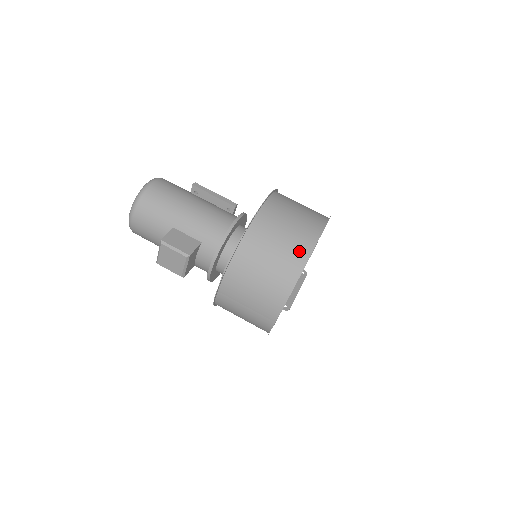
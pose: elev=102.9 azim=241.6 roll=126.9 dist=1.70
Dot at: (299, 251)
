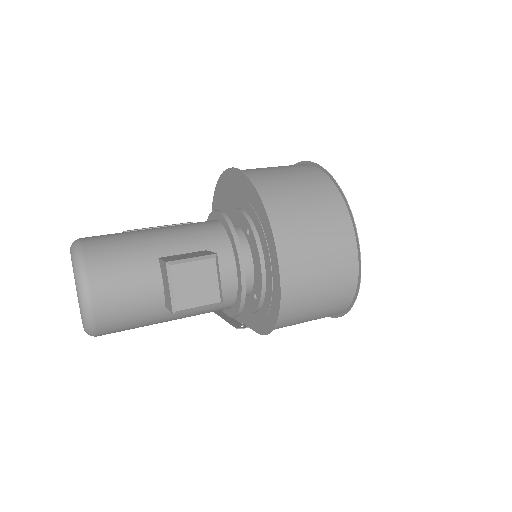
Dot at: (313, 174)
